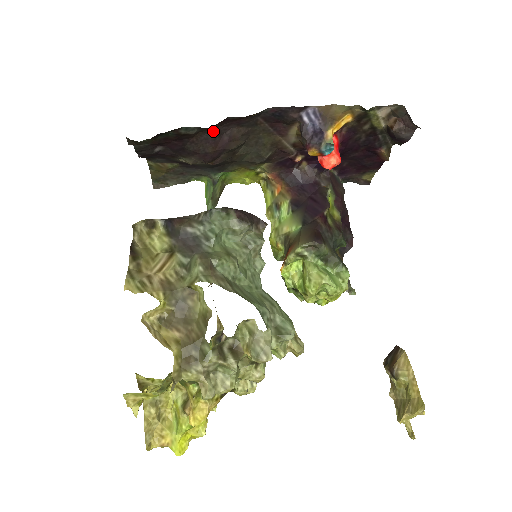
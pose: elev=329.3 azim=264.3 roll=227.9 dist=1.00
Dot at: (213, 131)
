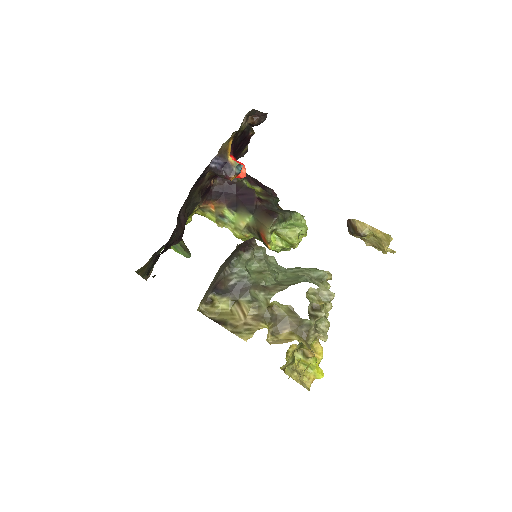
Dot at: (177, 222)
